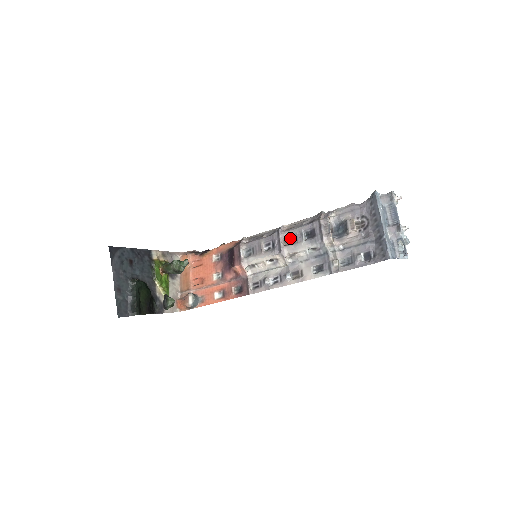
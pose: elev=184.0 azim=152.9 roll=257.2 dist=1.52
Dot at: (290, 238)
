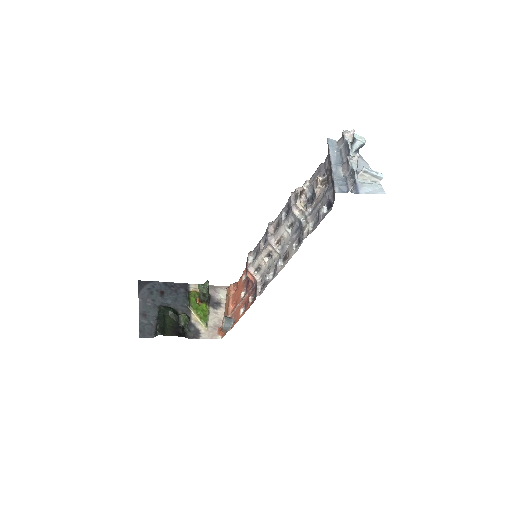
Dot at: (277, 225)
